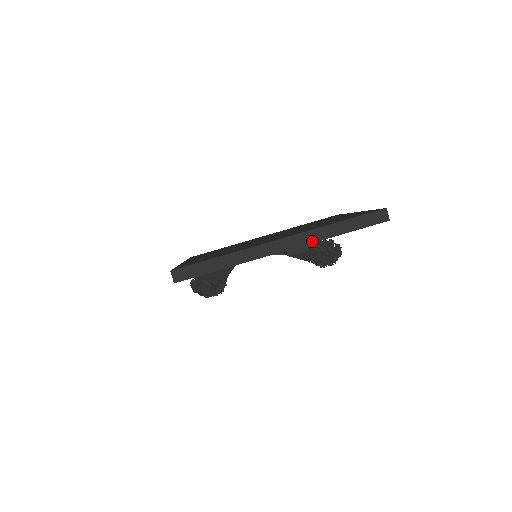
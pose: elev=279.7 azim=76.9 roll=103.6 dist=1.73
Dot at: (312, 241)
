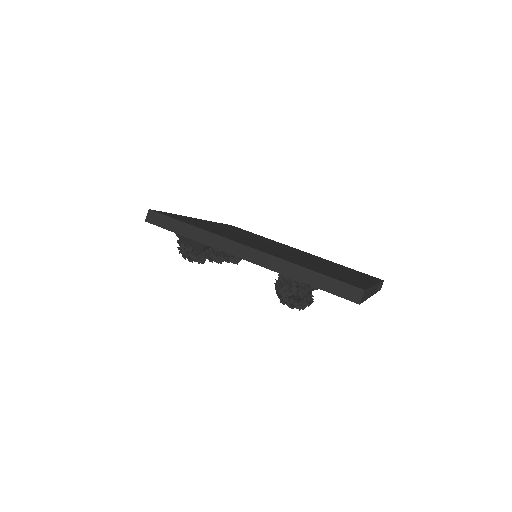
Dot at: (273, 269)
